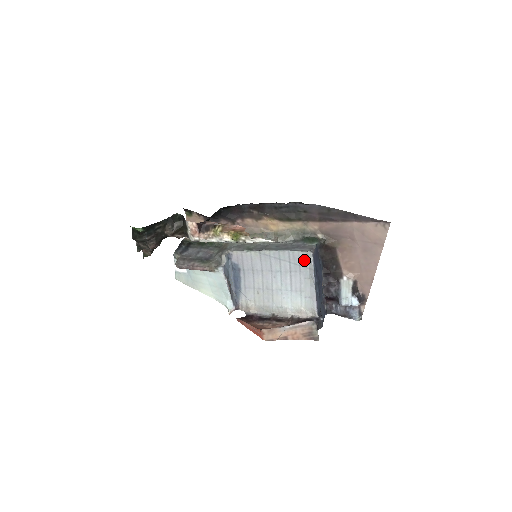
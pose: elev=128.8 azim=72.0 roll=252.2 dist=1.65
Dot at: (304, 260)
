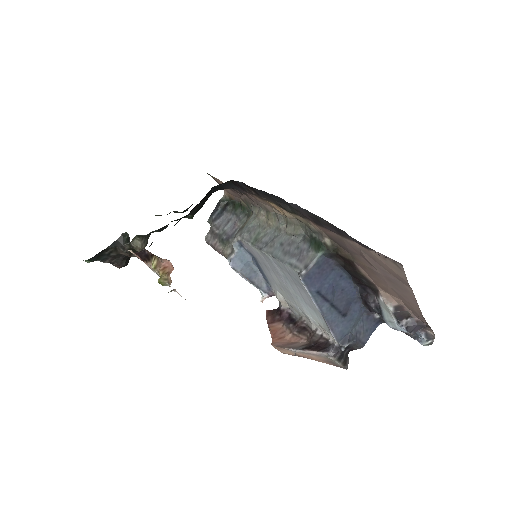
Dot at: occluded
